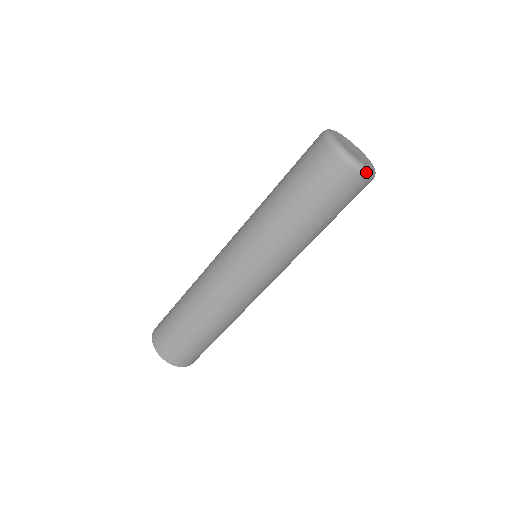
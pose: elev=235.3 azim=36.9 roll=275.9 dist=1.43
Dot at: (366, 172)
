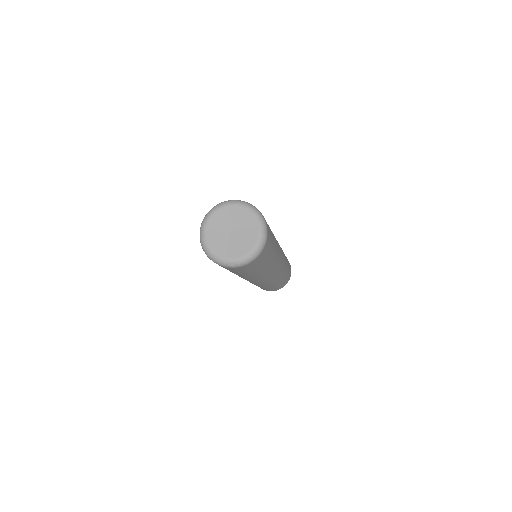
Dot at: (232, 266)
